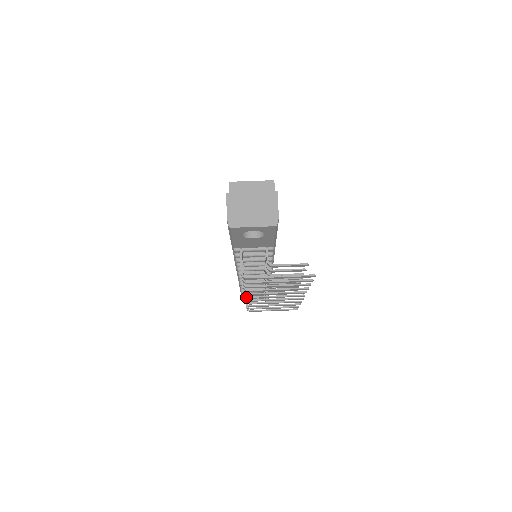
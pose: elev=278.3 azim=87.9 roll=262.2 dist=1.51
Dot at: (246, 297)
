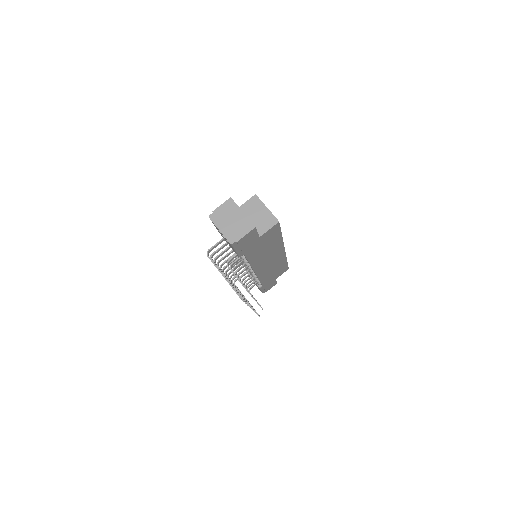
Dot at: (223, 271)
